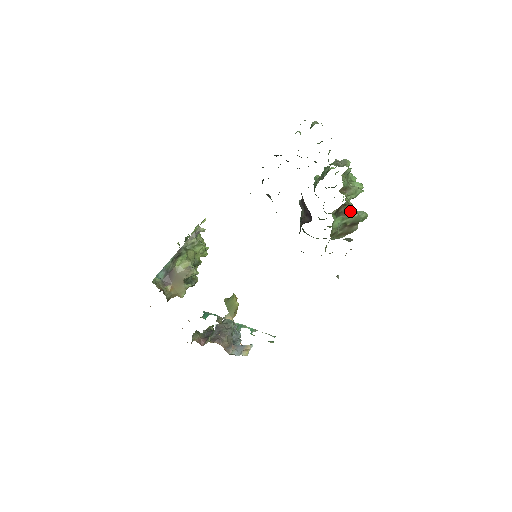
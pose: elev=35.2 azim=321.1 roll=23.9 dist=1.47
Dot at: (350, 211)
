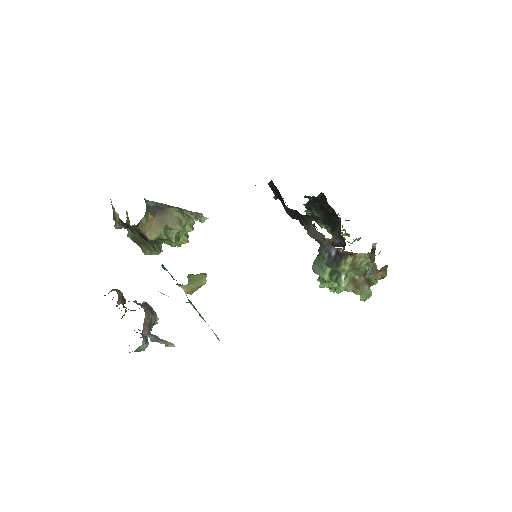
Dot at: occluded
